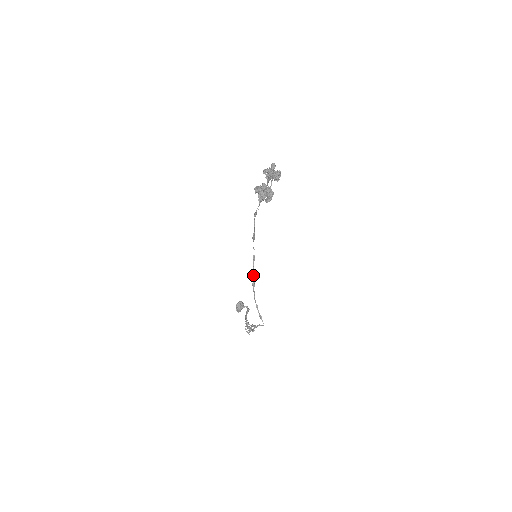
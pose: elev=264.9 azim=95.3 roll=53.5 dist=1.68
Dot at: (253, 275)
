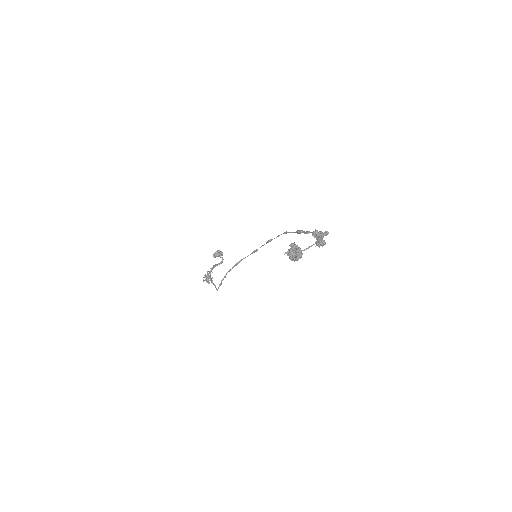
Dot at: occluded
